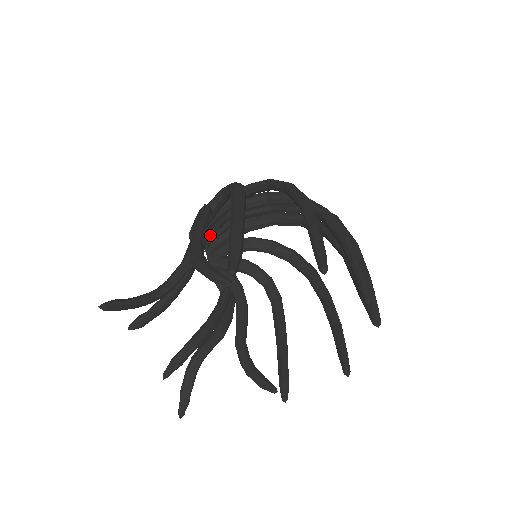
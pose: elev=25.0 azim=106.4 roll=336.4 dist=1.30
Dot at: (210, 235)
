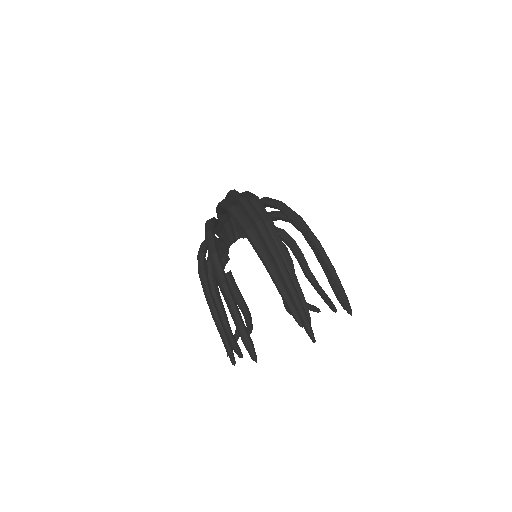
Dot at: (233, 236)
